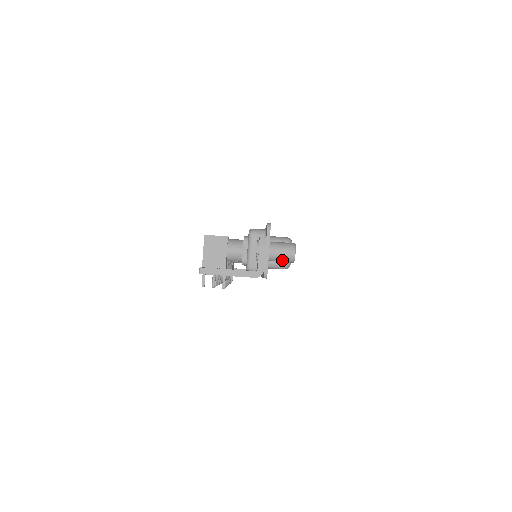
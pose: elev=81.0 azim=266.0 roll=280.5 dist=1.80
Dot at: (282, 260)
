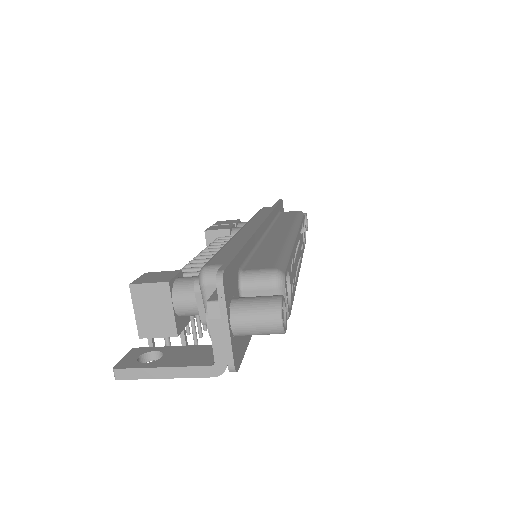
Dot at: (261, 334)
